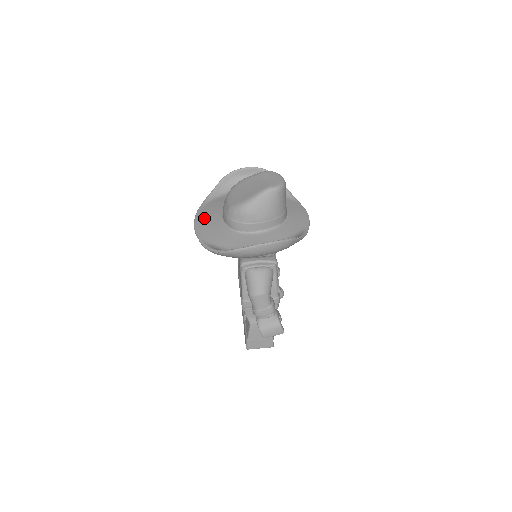
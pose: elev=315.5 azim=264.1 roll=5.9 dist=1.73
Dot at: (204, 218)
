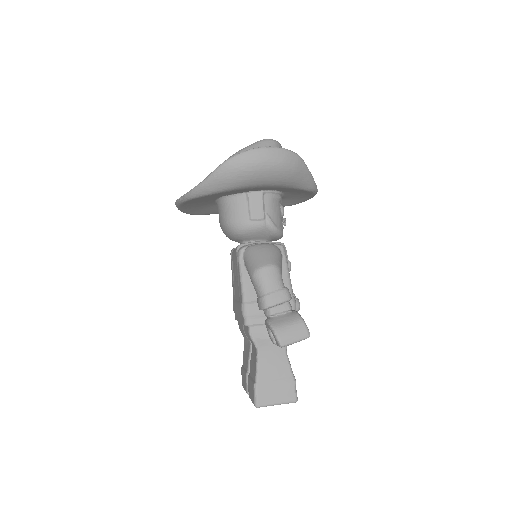
Dot at: occluded
